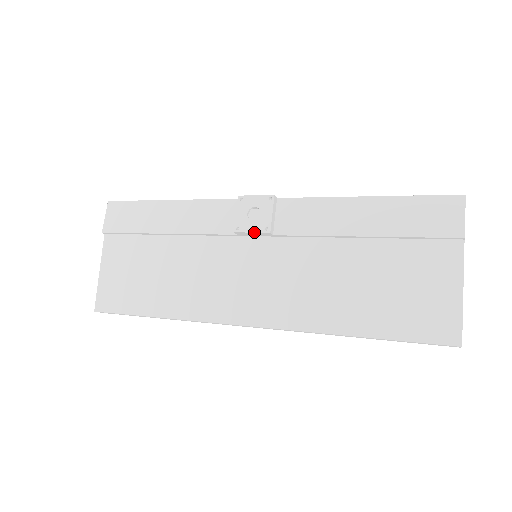
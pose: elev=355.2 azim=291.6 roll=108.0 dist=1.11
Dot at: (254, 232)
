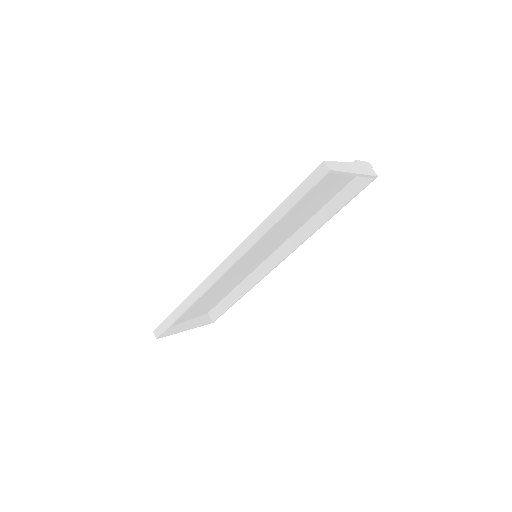
Dot at: occluded
